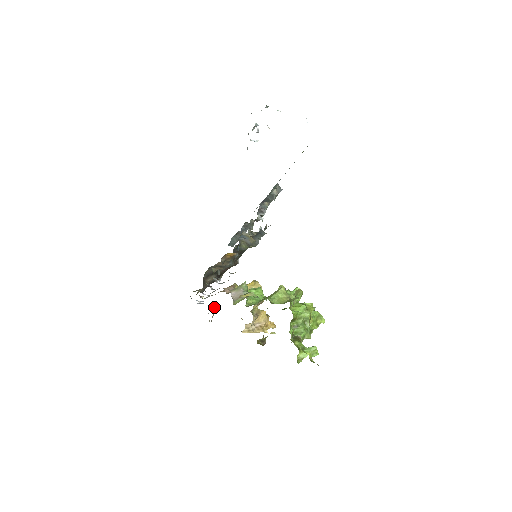
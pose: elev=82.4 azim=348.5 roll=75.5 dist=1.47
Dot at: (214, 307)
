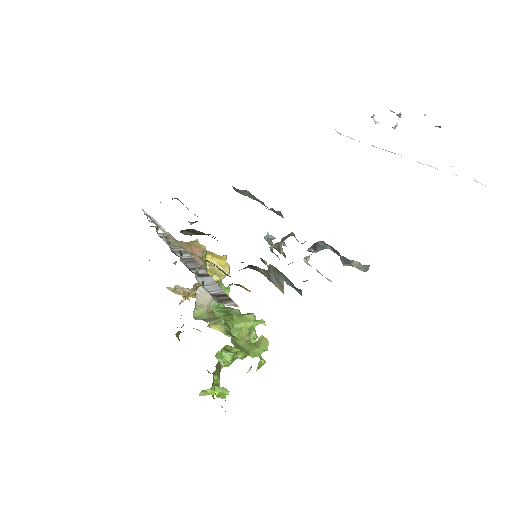
Dot at: occluded
